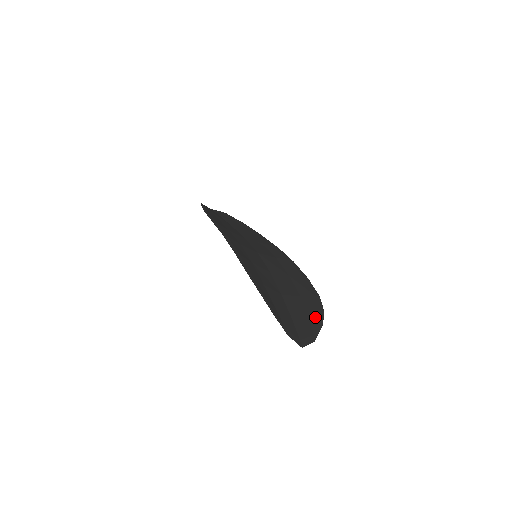
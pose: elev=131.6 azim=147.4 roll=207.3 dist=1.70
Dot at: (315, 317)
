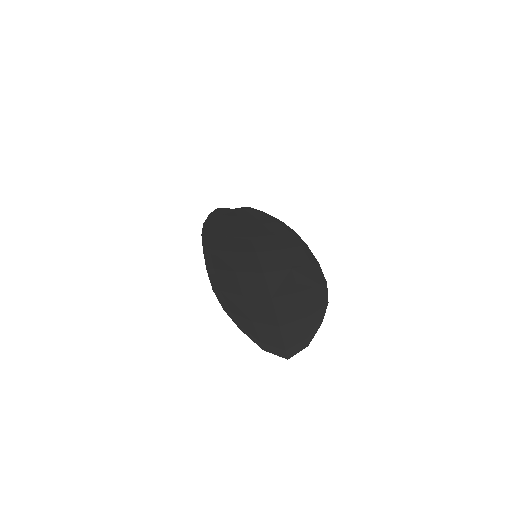
Dot at: (313, 314)
